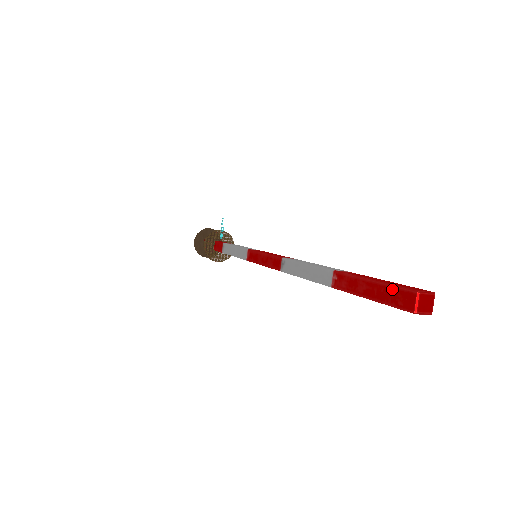
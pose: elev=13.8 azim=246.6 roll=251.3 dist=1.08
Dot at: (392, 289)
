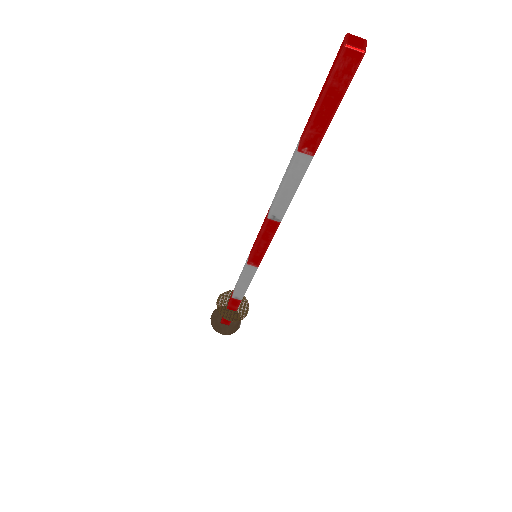
Dot at: (332, 65)
